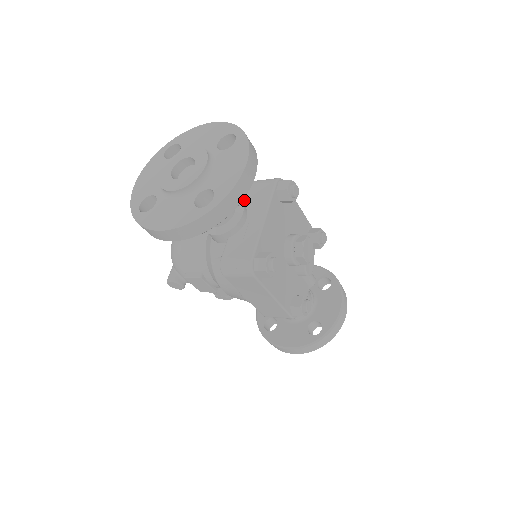
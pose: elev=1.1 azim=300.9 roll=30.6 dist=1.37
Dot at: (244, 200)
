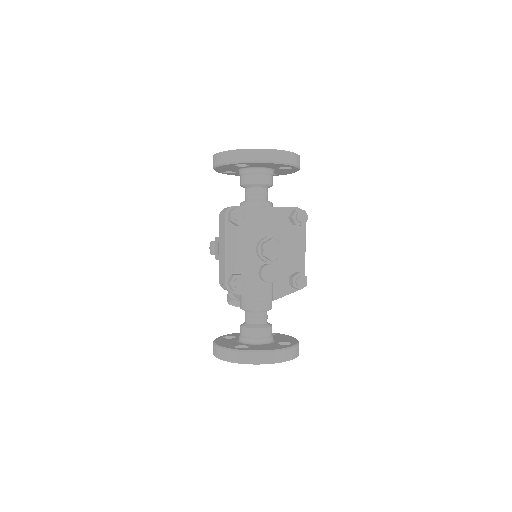
Dot at: occluded
